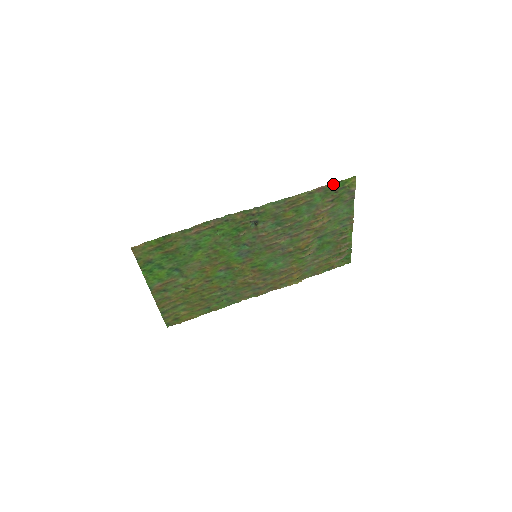
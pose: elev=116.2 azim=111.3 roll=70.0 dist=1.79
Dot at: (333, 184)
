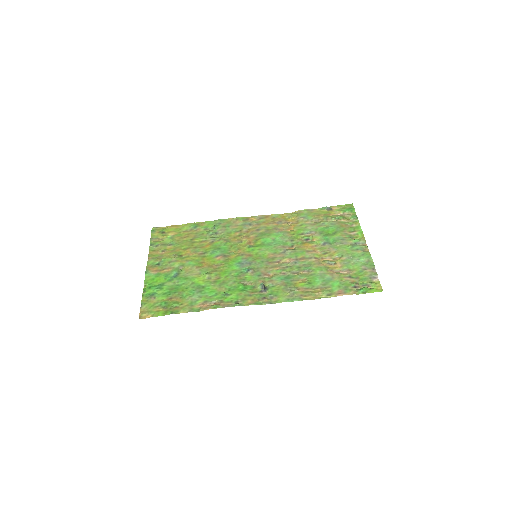
Dot at: (356, 293)
